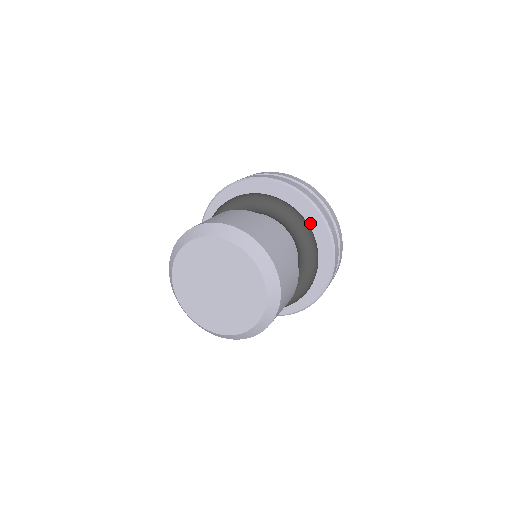
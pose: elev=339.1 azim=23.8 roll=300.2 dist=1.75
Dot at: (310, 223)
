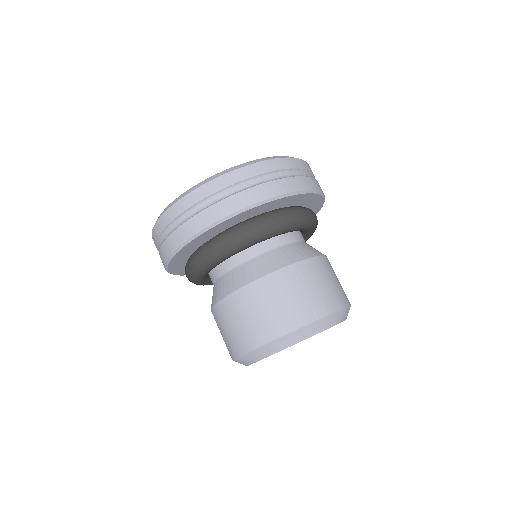
Dot at: (266, 209)
